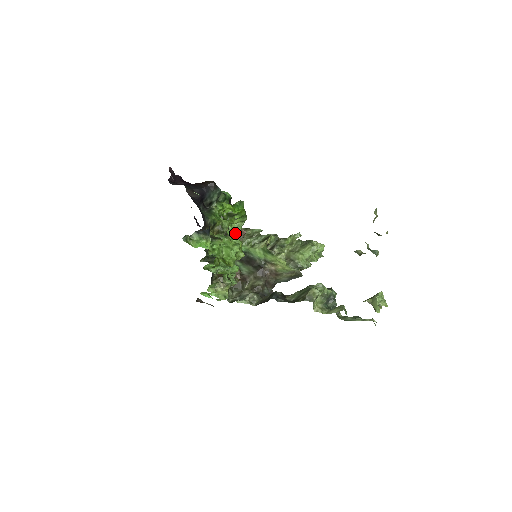
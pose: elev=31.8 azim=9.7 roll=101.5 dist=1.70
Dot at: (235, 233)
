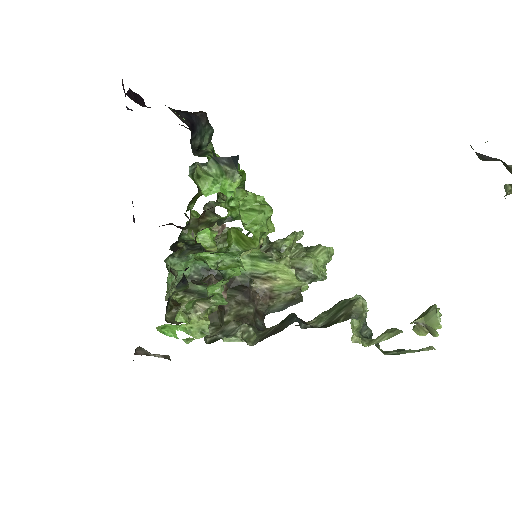
Dot at: occluded
